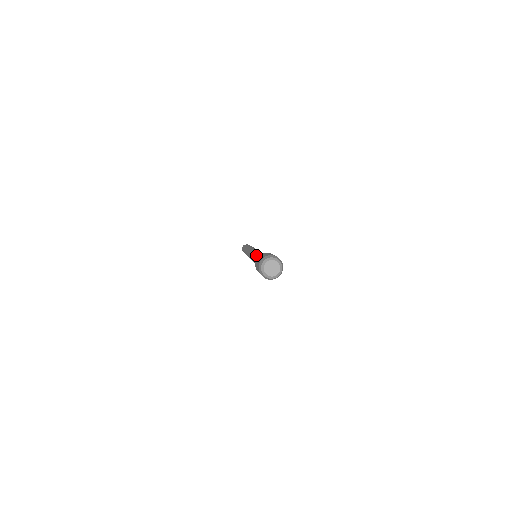
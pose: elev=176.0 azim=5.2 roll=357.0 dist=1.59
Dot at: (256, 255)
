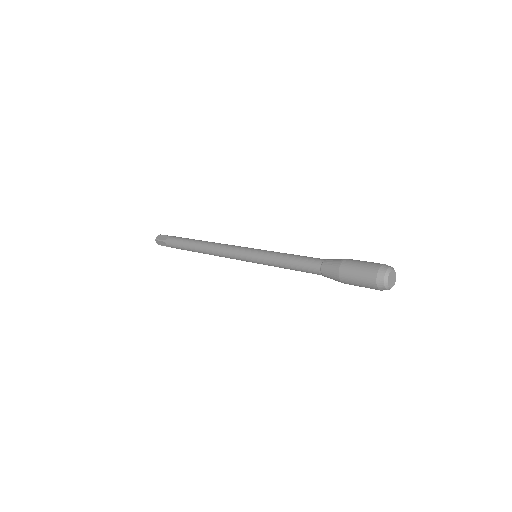
Dot at: (306, 256)
